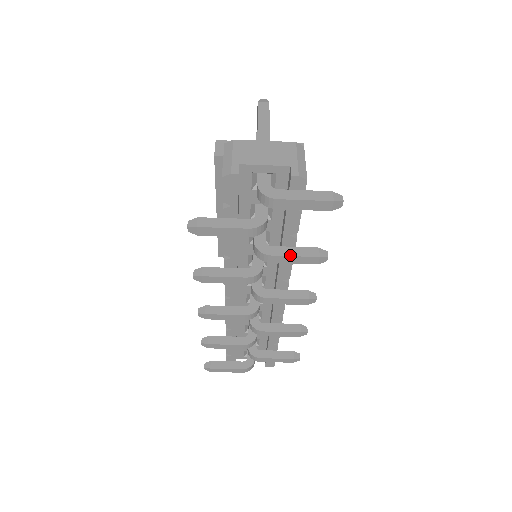
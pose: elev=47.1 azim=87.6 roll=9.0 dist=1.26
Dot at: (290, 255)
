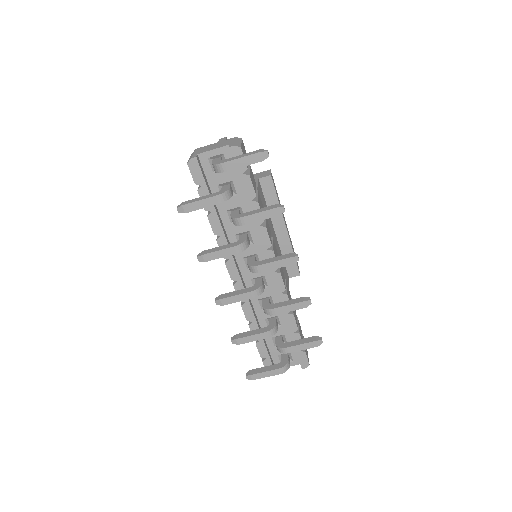
Dot at: (255, 213)
